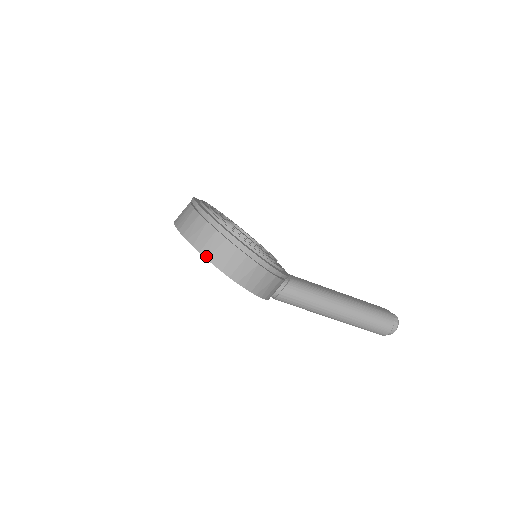
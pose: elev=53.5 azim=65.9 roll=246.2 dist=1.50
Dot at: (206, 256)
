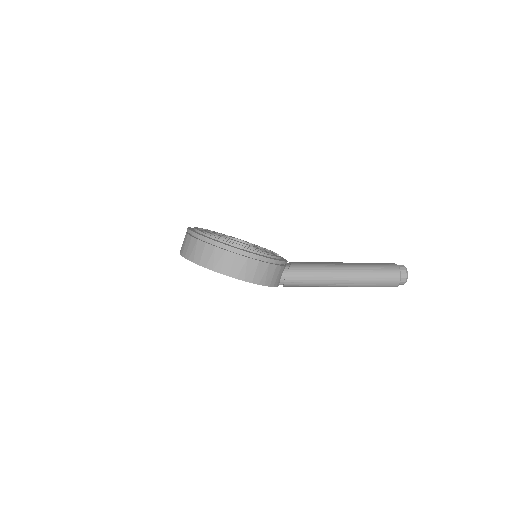
Dot at: (205, 266)
